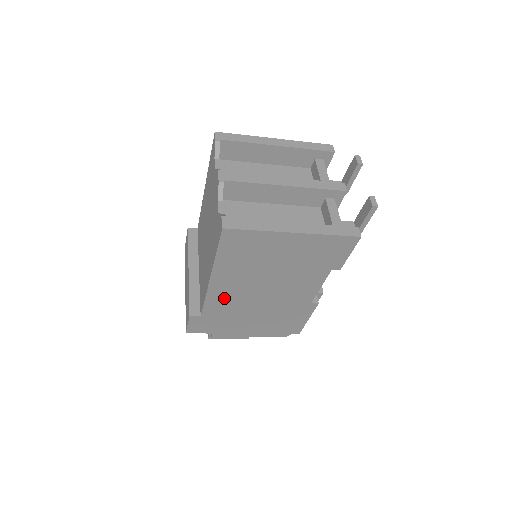
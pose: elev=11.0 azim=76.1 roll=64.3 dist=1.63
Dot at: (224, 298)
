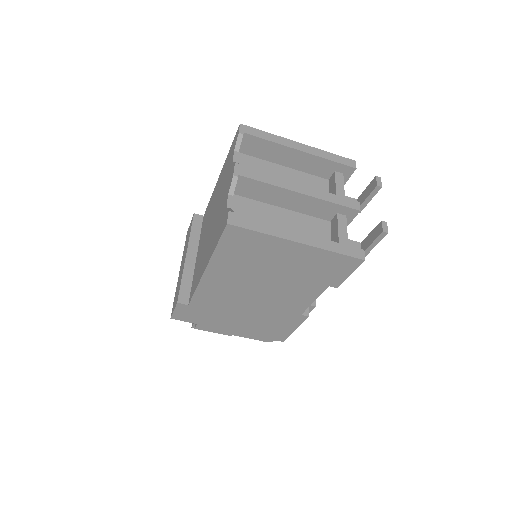
Dot at: (215, 292)
